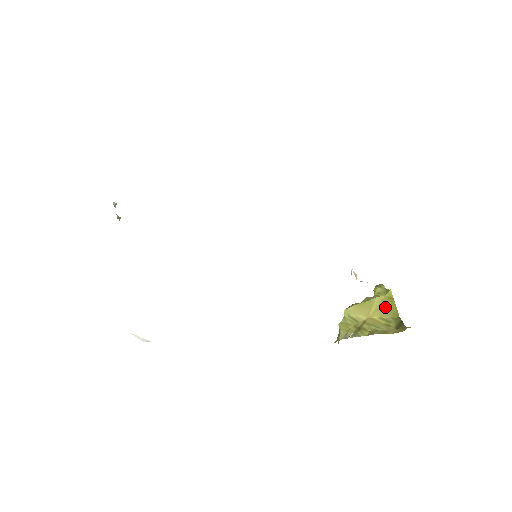
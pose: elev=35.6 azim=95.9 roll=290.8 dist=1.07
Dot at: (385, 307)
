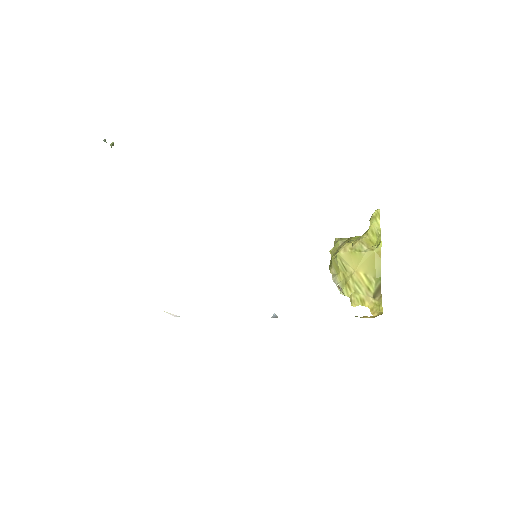
Dot at: (371, 264)
